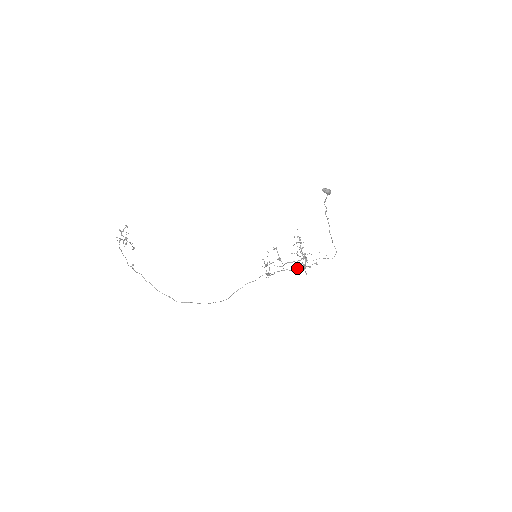
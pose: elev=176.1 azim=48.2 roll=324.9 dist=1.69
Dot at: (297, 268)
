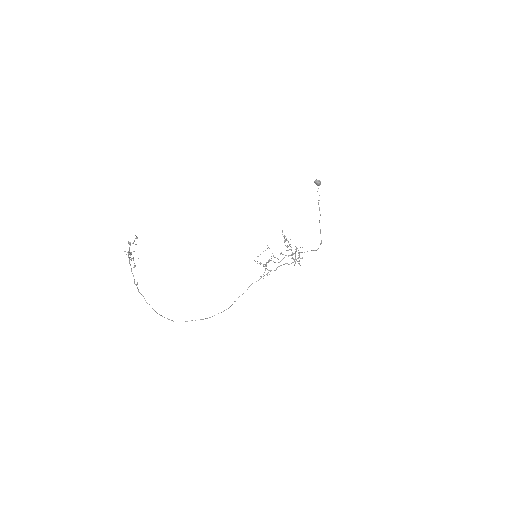
Dot at: (294, 261)
